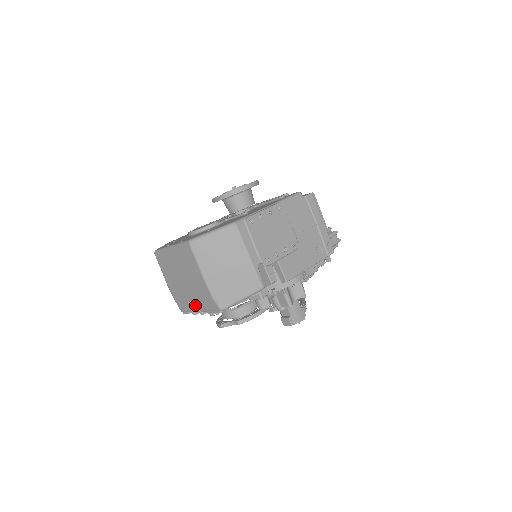
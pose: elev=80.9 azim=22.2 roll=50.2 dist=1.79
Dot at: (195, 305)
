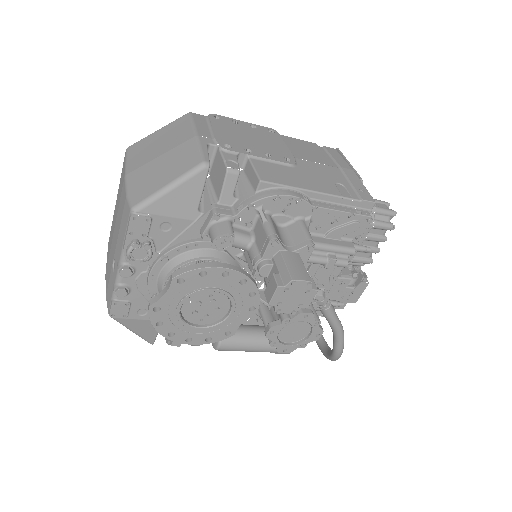
Dot at: (116, 259)
